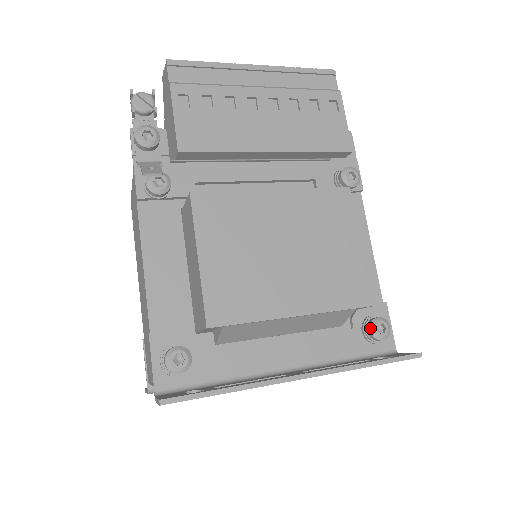
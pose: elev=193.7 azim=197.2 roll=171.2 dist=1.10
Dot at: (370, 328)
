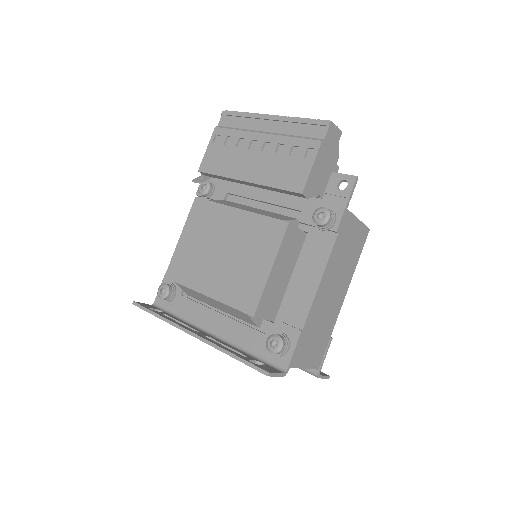
Dot at: (267, 338)
